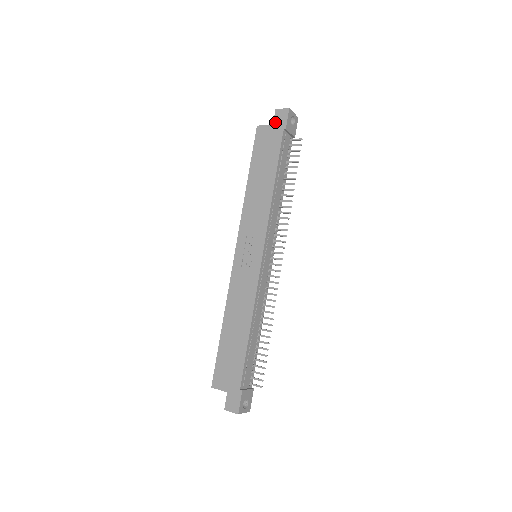
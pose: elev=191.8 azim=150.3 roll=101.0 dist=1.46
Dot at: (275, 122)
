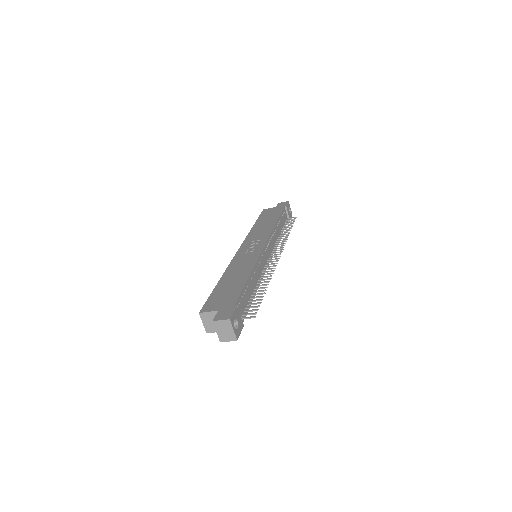
Dot at: (278, 206)
